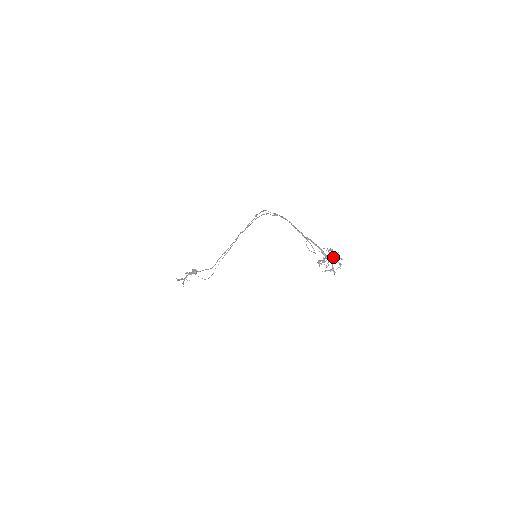
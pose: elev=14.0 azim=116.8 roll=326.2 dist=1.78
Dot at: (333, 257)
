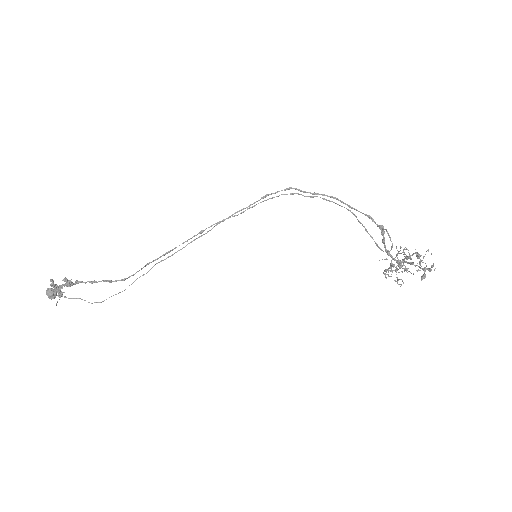
Dot at: occluded
